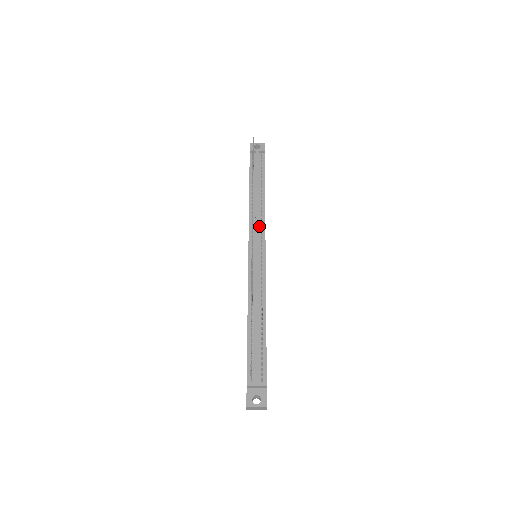
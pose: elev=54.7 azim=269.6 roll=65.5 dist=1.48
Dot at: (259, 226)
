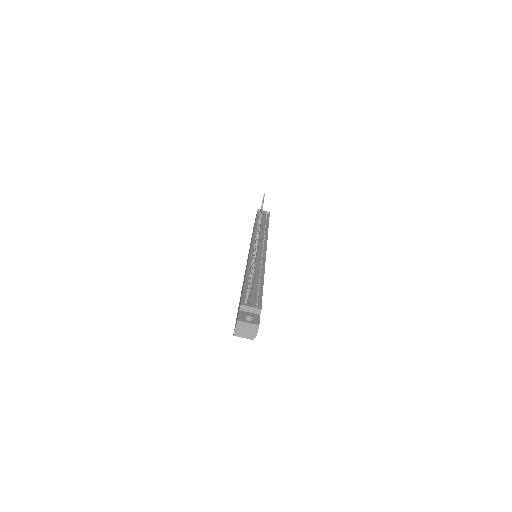
Dot at: (262, 239)
